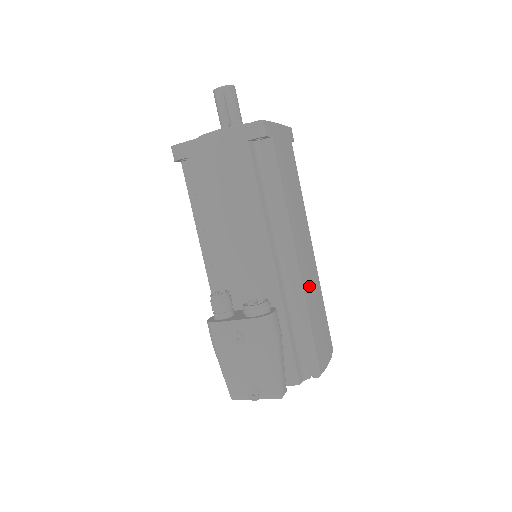
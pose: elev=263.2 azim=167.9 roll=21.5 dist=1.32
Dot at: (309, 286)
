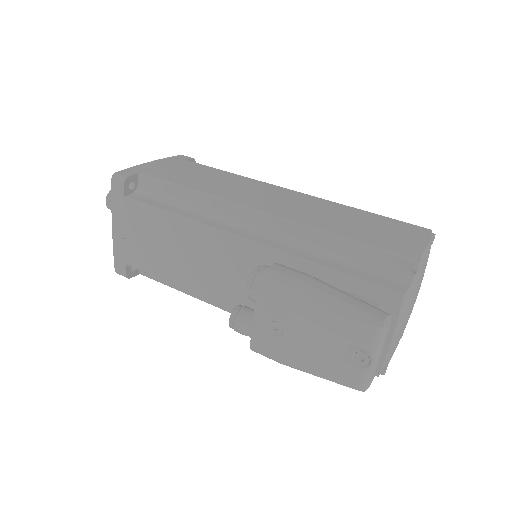
Dot at: (307, 214)
